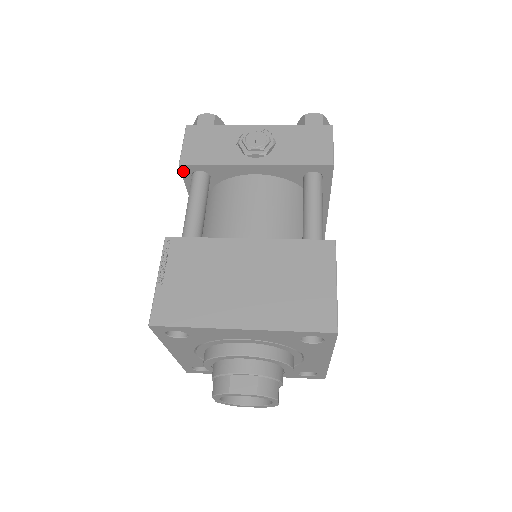
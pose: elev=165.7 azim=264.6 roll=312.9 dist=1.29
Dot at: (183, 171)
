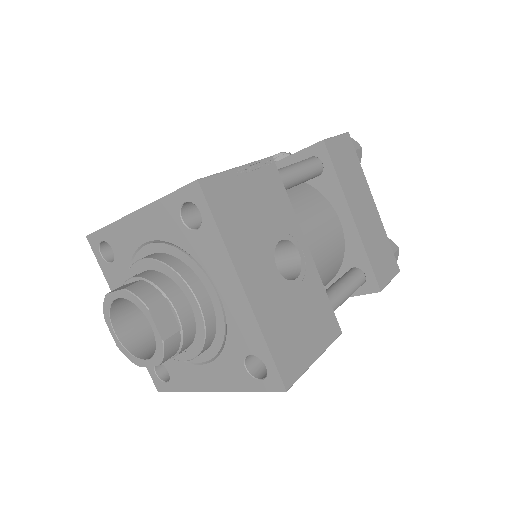
Dot at: occluded
